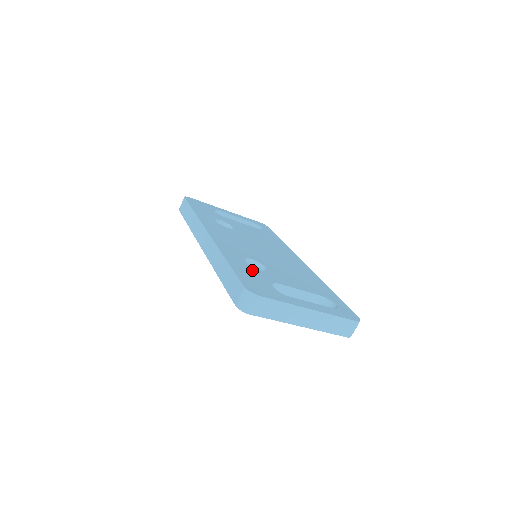
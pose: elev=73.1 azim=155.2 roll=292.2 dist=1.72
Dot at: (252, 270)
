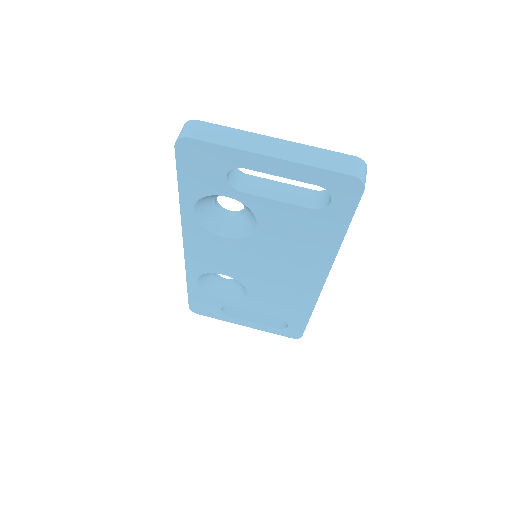
Dot at: occluded
